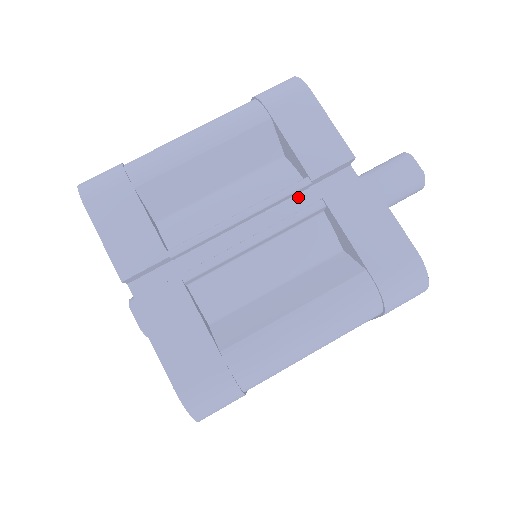
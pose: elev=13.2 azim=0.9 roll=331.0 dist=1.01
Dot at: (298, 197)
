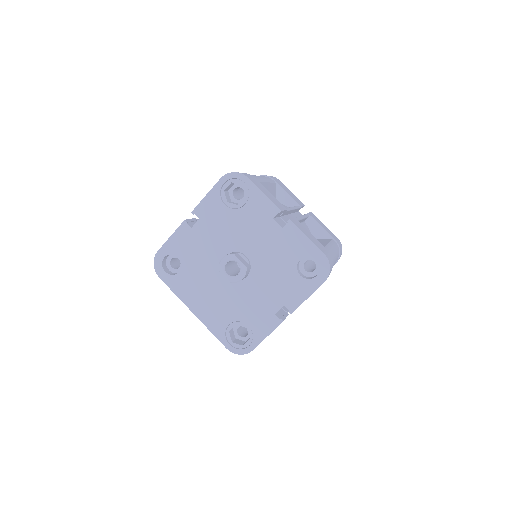
Dot at: (295, 214)
